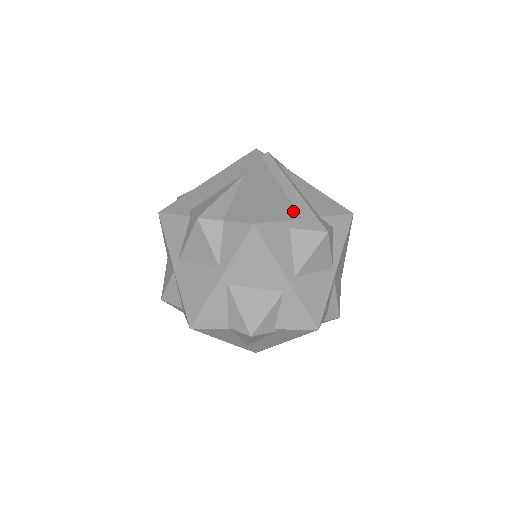
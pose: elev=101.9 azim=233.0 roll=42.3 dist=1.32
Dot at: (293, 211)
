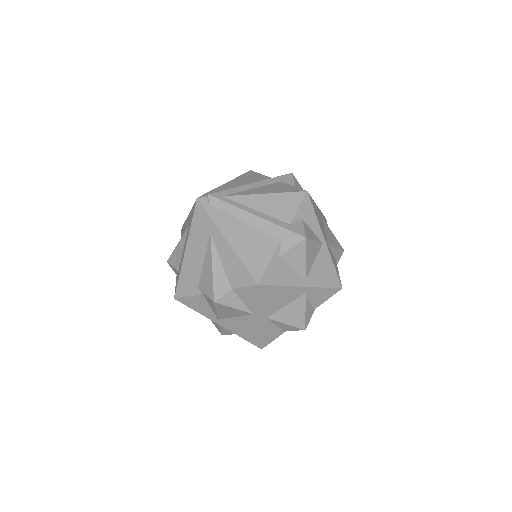
Dot at: (270, 240)
